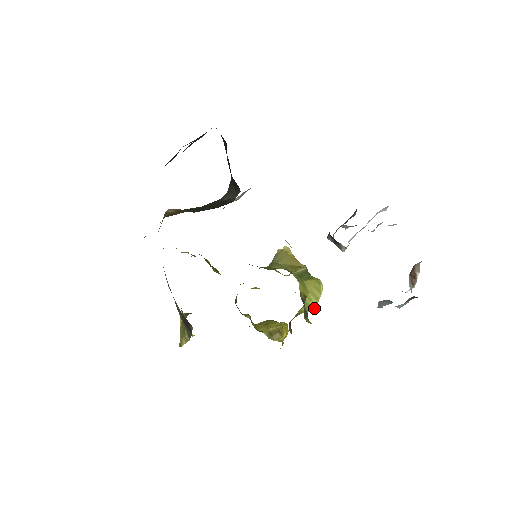
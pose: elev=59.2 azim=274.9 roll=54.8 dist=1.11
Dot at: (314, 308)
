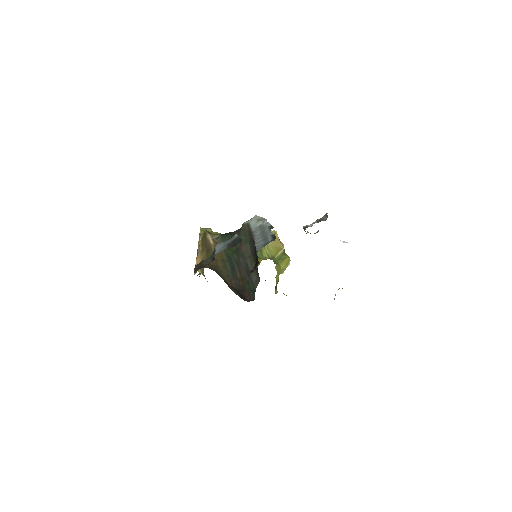
Dot at: (282, 273)
